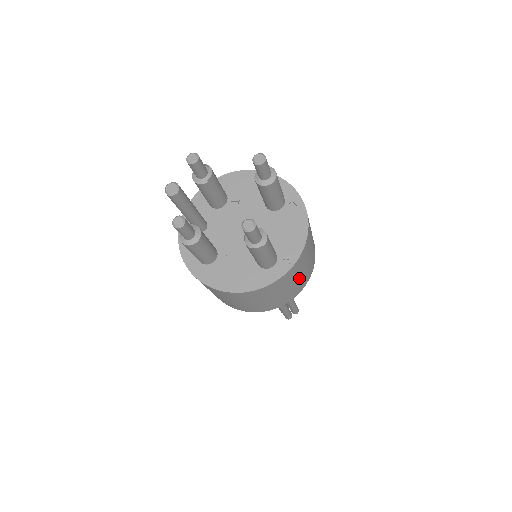
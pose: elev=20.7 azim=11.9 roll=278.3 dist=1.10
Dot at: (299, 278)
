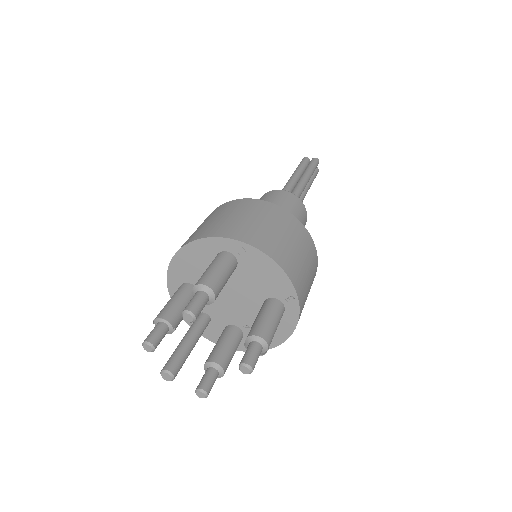
Dot at: (308, 270)
